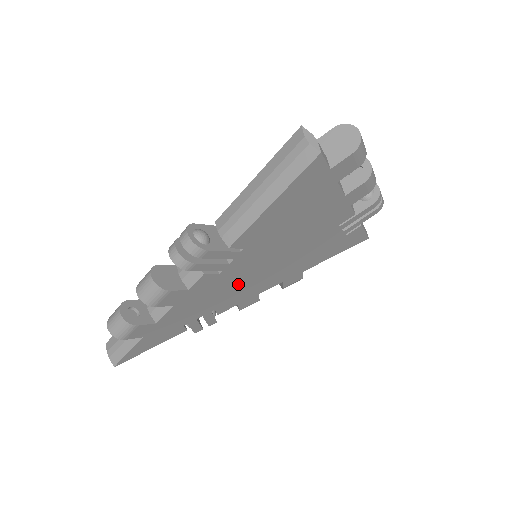
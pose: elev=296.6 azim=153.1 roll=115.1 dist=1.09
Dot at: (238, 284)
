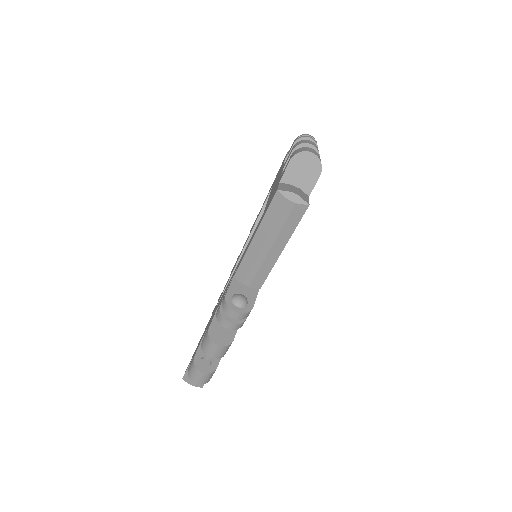
Dot at: occluded
